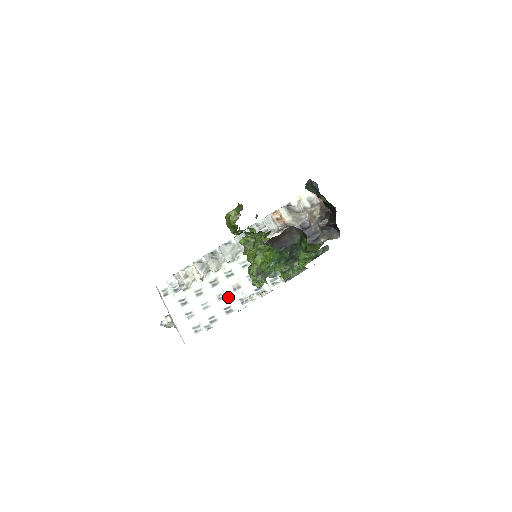
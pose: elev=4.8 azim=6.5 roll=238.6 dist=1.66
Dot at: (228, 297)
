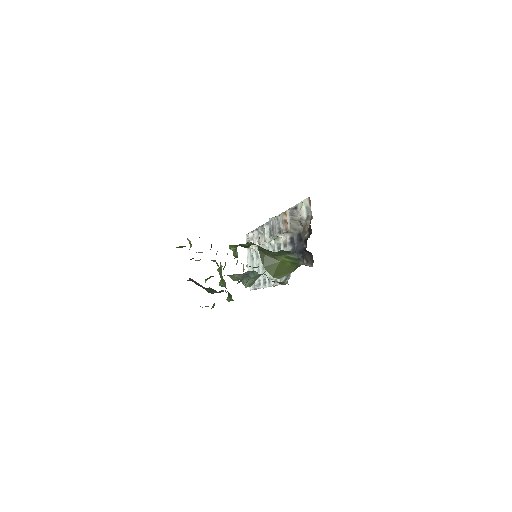
Dot at: occluded
